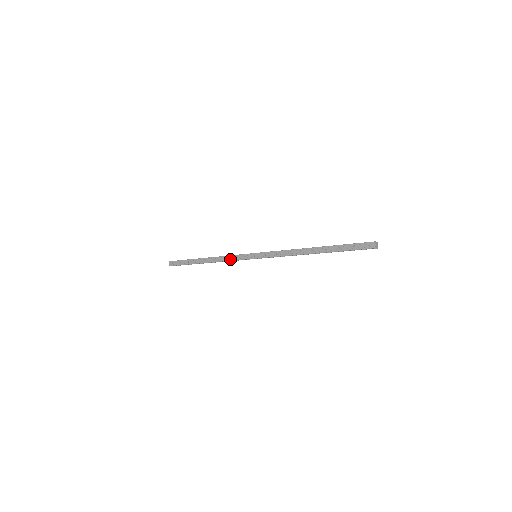
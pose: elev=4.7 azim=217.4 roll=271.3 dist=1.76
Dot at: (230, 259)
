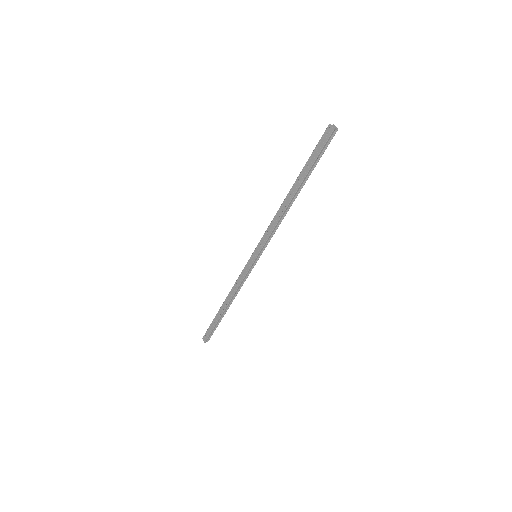
Dot at: (239, 282)
